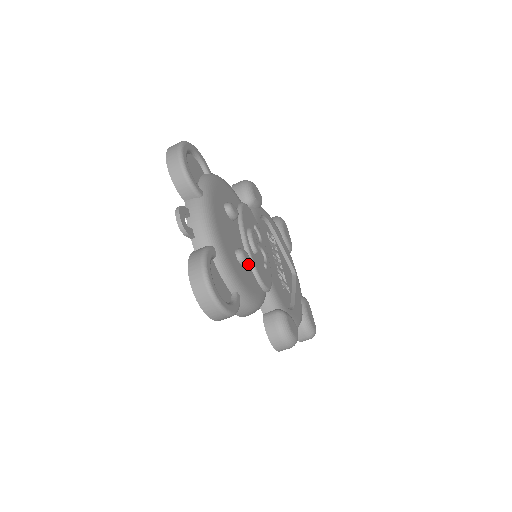
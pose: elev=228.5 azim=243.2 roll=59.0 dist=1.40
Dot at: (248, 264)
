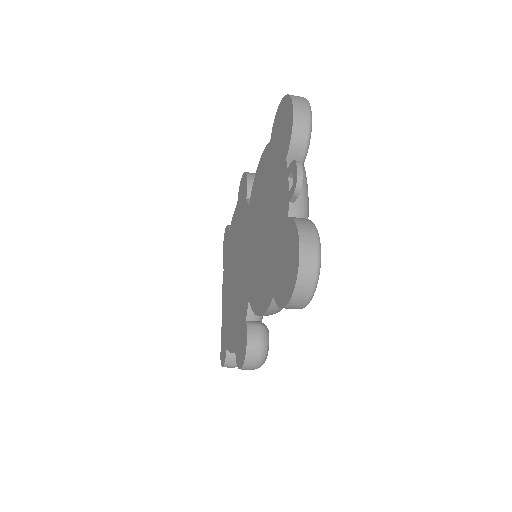
Dot at: occluded
